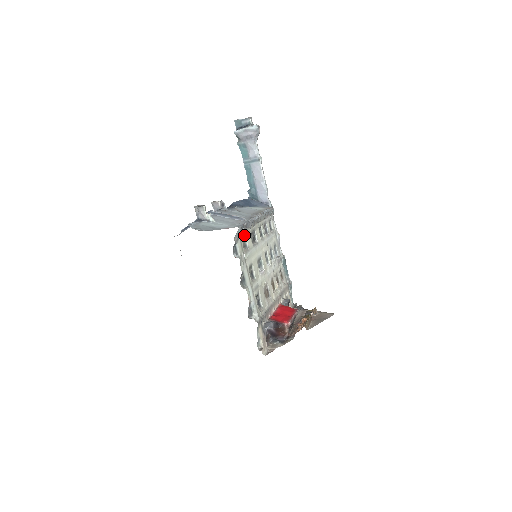
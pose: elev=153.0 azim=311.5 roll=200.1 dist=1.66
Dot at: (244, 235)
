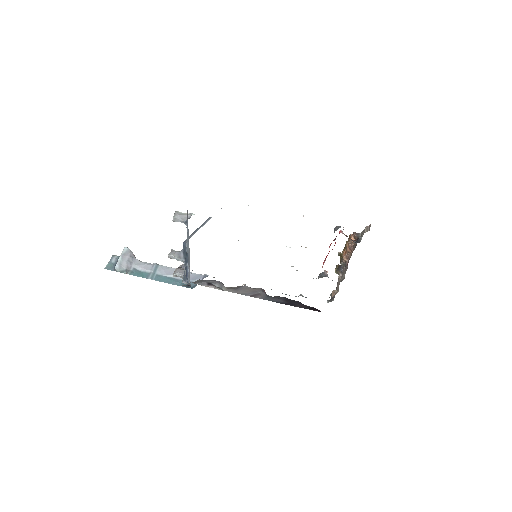
Dot at: occluded
